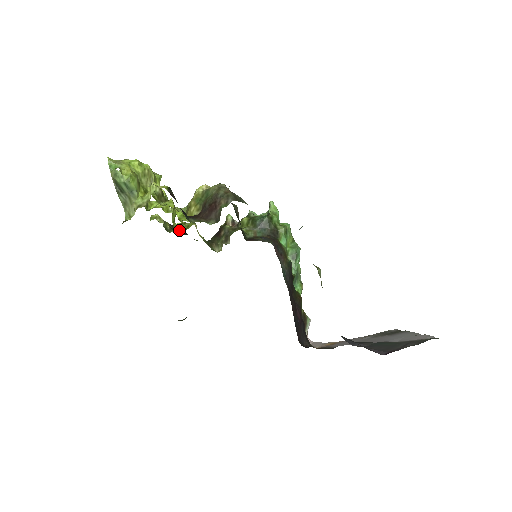
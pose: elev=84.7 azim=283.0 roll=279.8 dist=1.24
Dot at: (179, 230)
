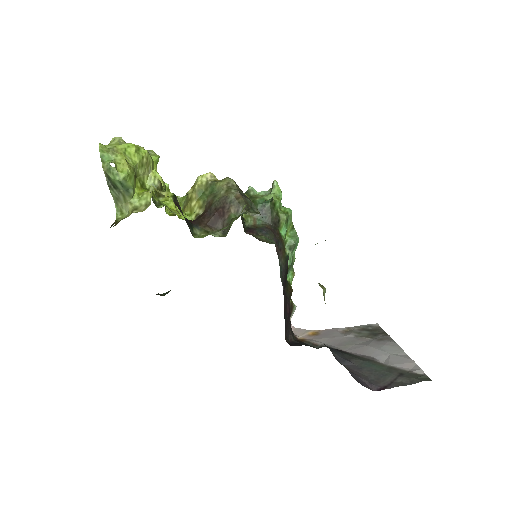
Dot at: occluded
